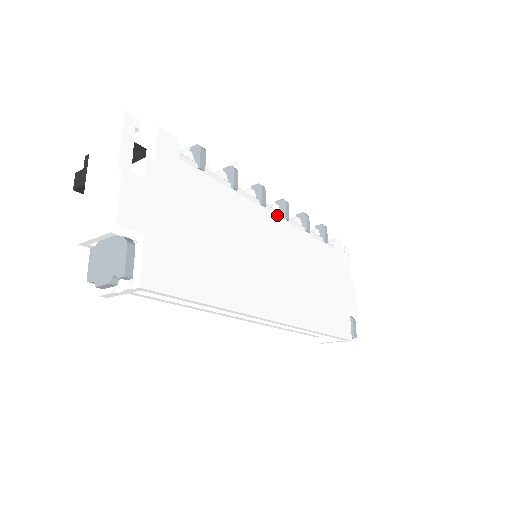
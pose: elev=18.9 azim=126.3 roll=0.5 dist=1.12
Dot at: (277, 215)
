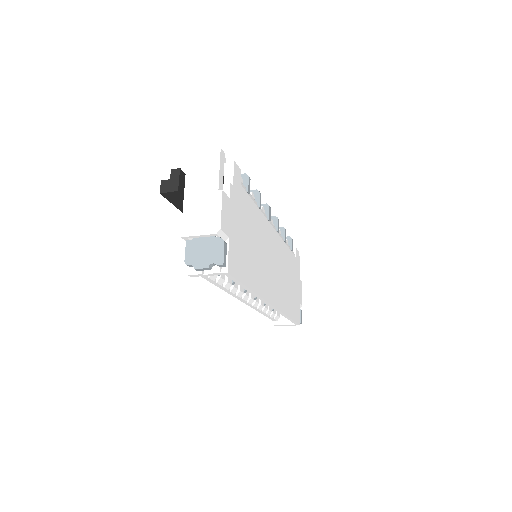
Dot at: (274, 228)
